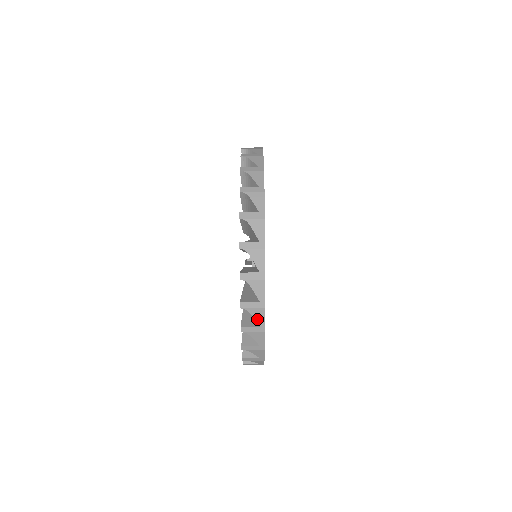
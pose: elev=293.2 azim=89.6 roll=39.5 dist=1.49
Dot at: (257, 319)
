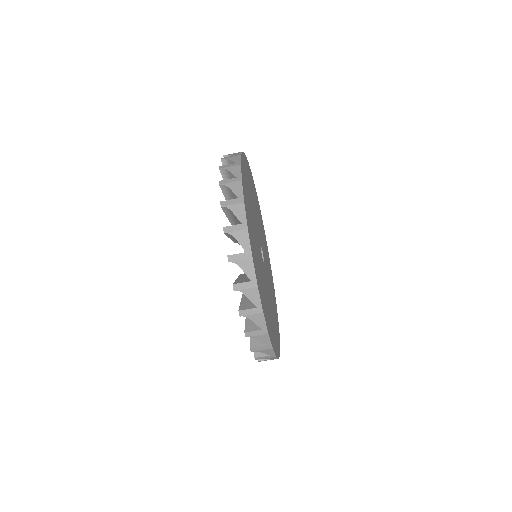
Dot at: (267, 353)
